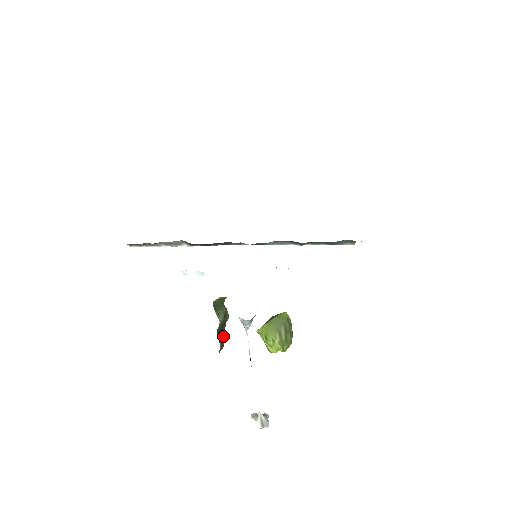
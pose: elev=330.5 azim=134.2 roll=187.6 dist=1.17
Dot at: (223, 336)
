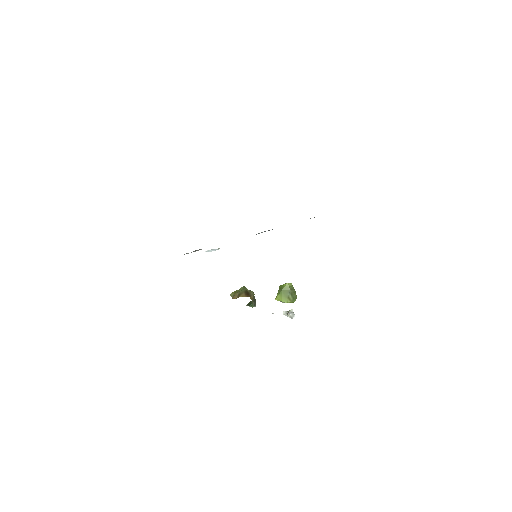
Dot at: (254, 297)
